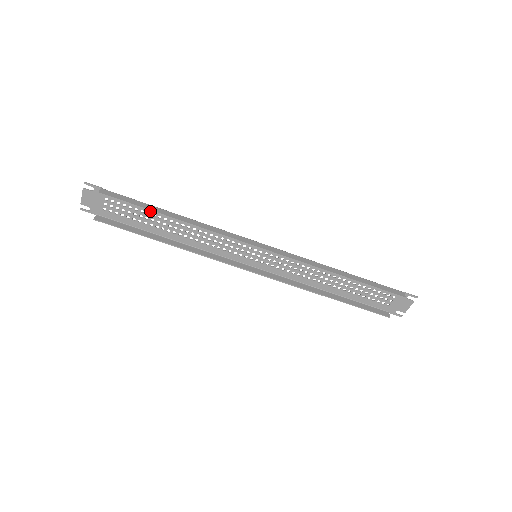
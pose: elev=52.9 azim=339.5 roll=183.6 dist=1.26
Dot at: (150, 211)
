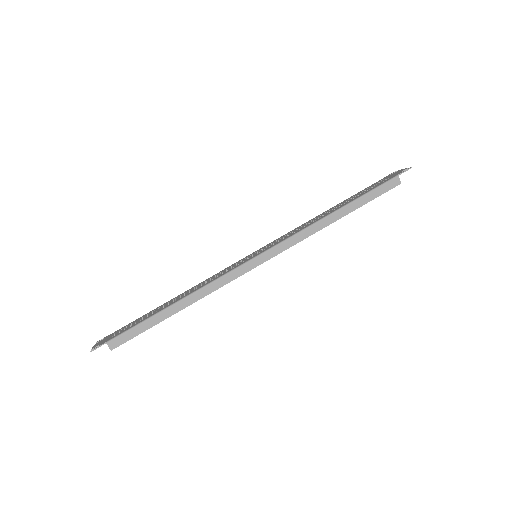
Dot at: (154, 315)
